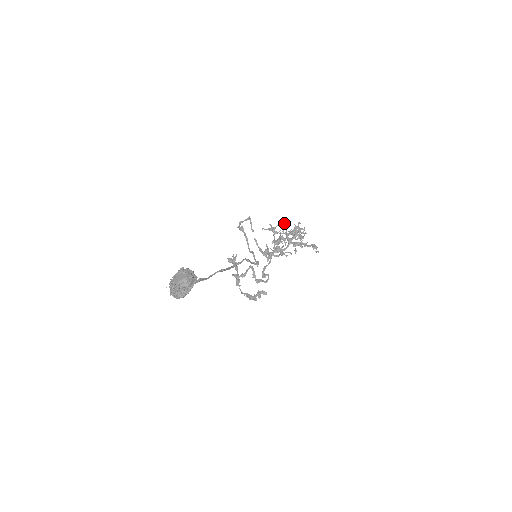
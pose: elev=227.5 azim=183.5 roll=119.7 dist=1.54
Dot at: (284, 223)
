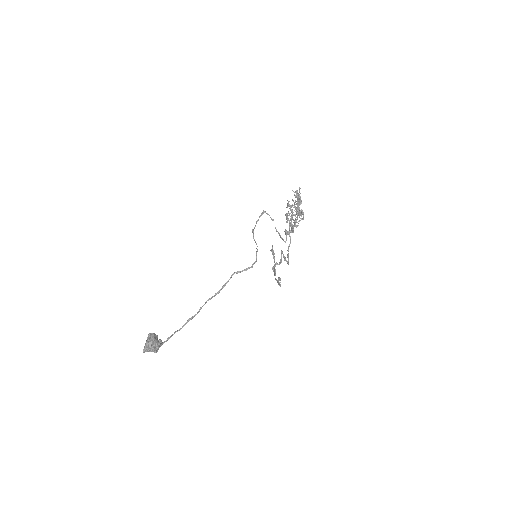
Dot at: occluded
